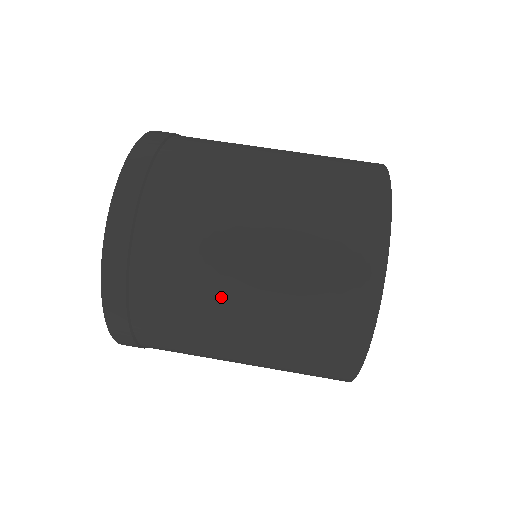
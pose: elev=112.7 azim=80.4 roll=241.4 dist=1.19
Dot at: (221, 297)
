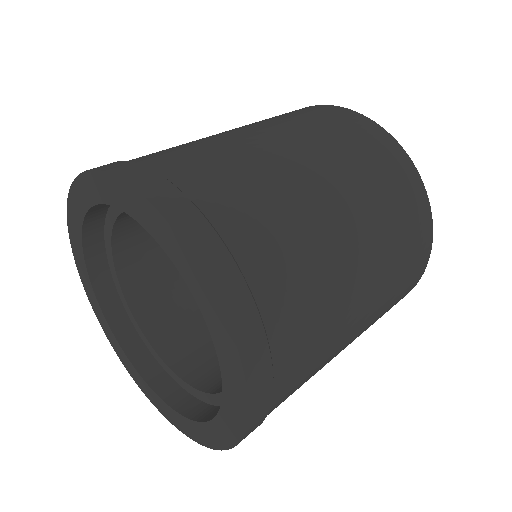
Dot at: (335, 245)
